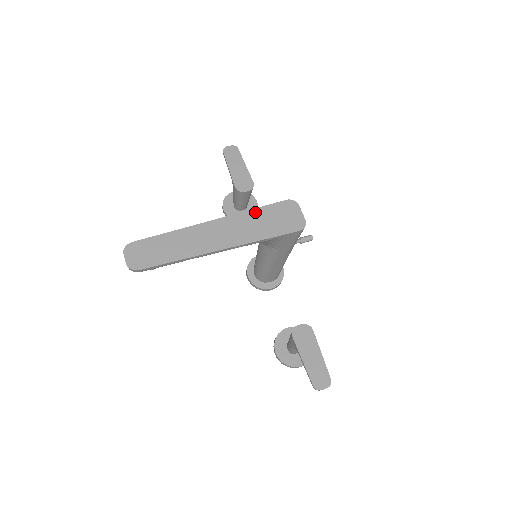
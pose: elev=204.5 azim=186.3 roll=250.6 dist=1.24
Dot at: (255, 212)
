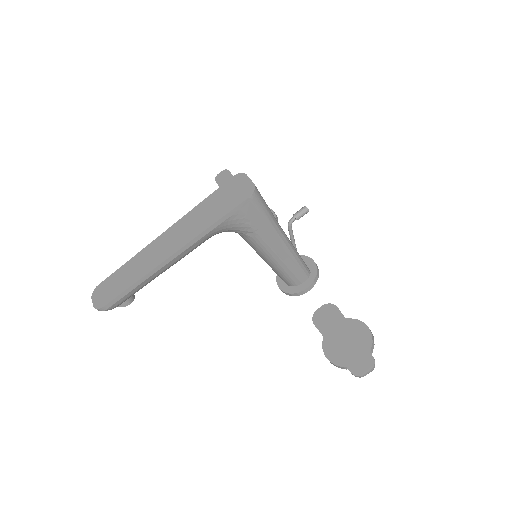
Dot at: (203, 203)
